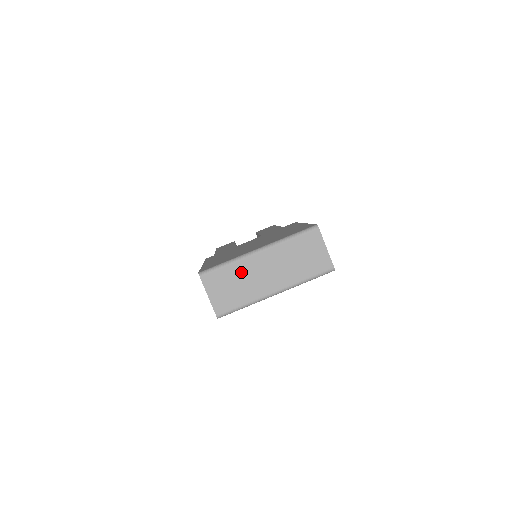
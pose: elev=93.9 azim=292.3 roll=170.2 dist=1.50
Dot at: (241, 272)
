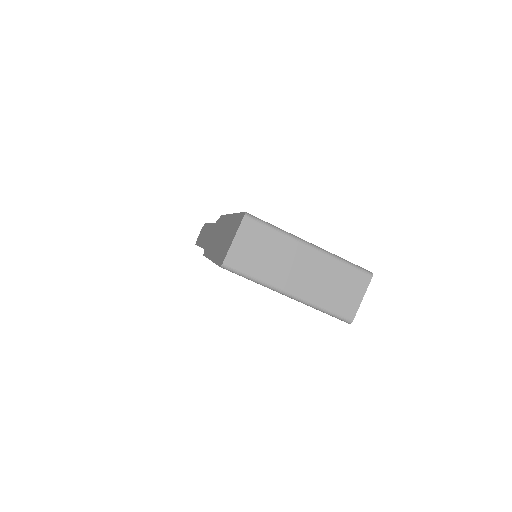
Dot at: (280, 248)
